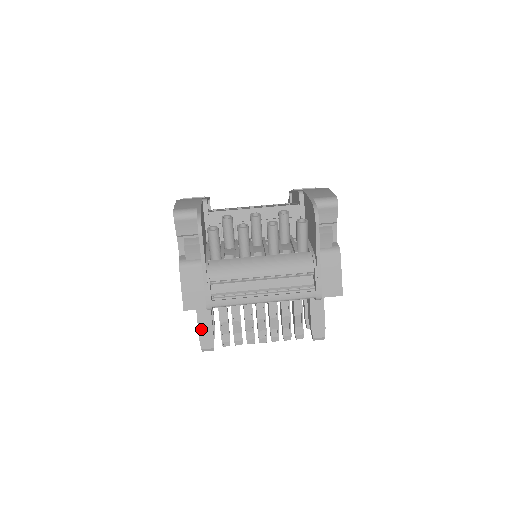
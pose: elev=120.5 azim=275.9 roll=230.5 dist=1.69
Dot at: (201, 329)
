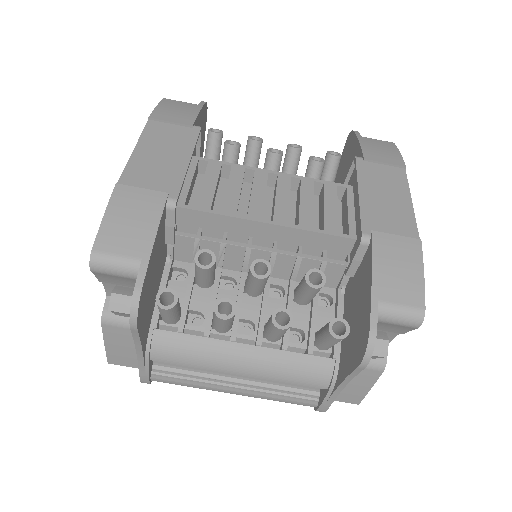
Dot at: occluded
